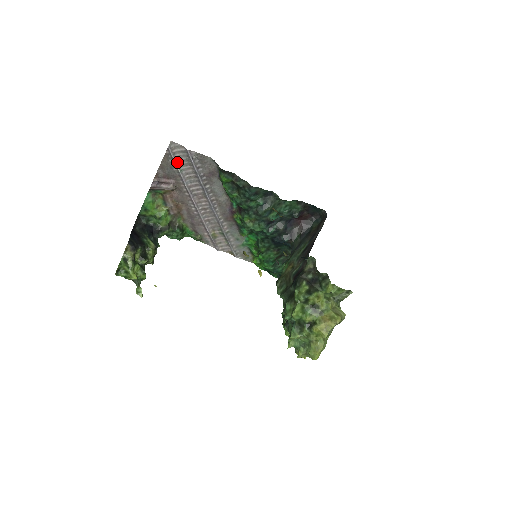
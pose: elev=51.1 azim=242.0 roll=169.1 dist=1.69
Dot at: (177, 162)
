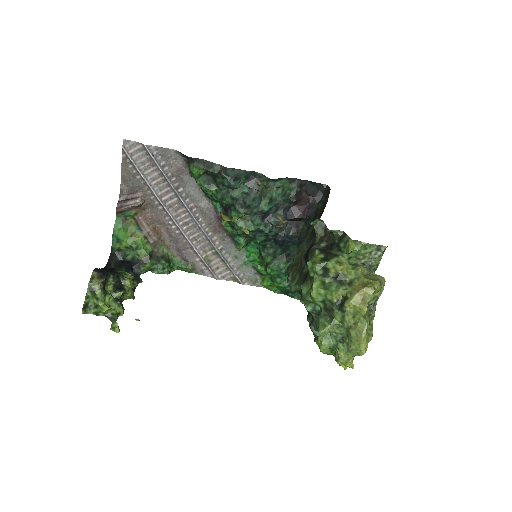
Dot at: (138, 166)
